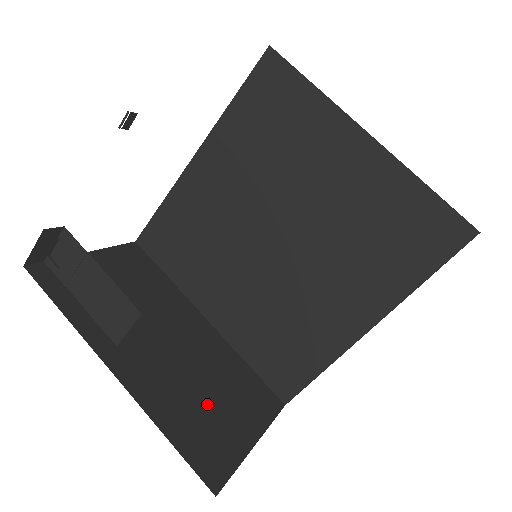
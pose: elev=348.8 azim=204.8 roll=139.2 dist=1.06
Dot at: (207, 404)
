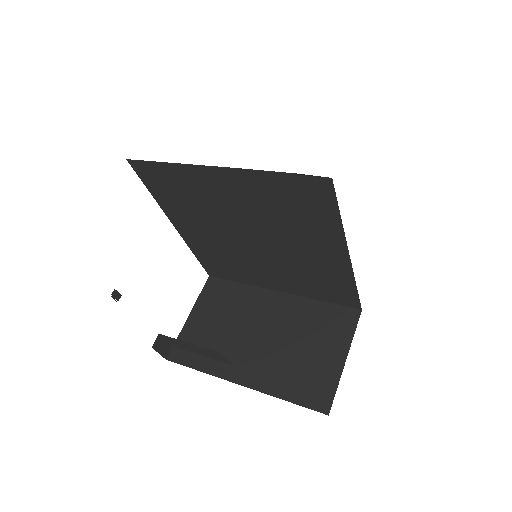
Dot at: (302, 358)
